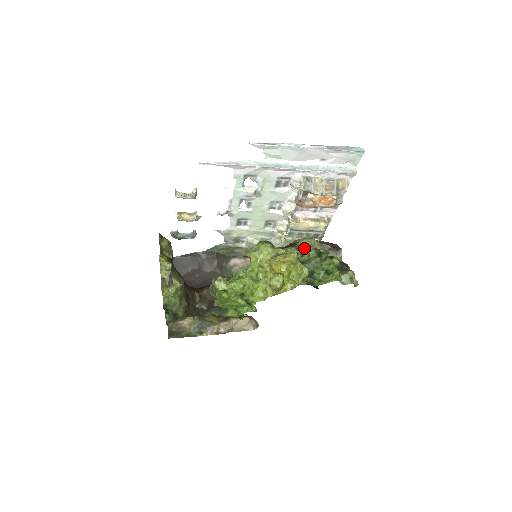
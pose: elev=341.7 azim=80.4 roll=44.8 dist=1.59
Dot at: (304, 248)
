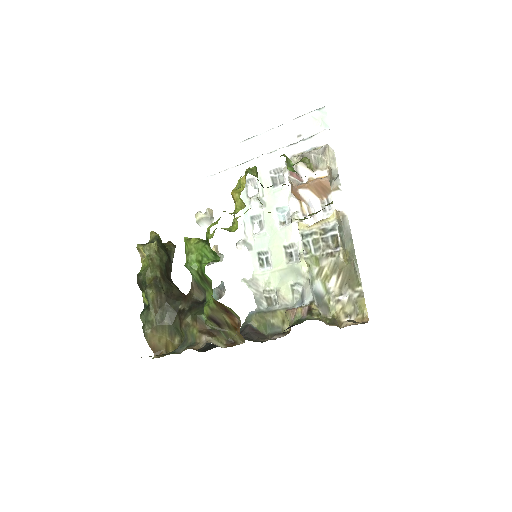
Dot at: occluded
